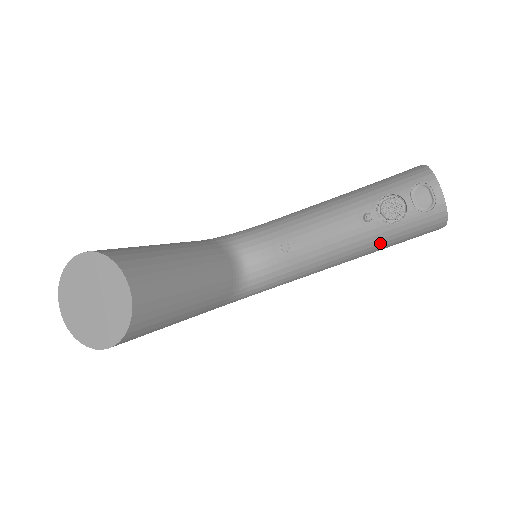
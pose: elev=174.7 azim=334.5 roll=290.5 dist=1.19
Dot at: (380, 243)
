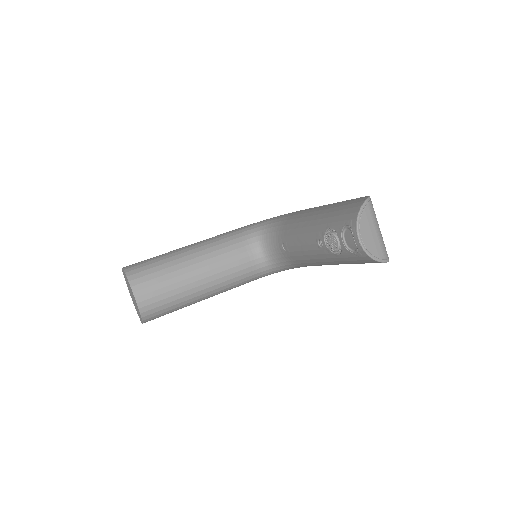
Dot at: (341, 263)
